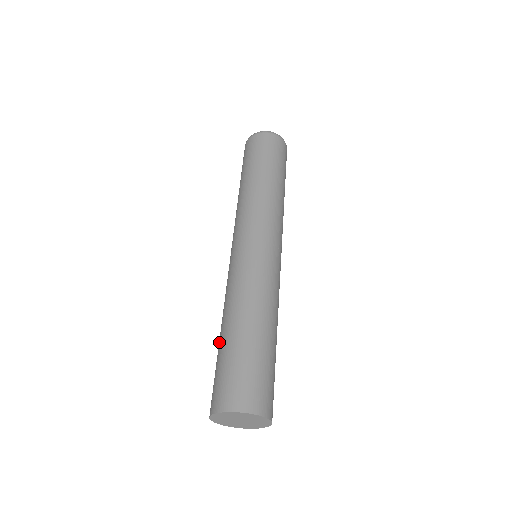
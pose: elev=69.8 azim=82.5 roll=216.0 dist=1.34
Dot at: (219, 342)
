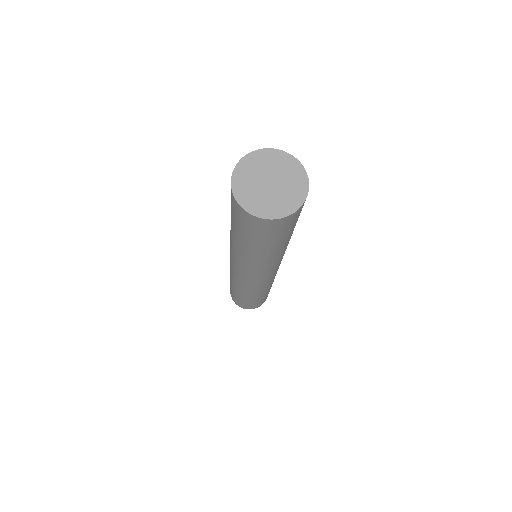
Dot at: occluded
